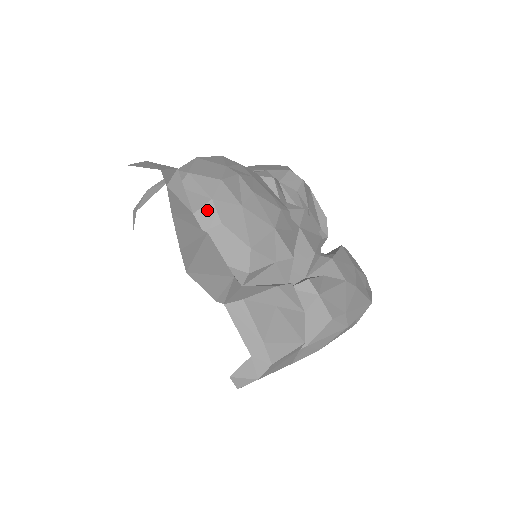
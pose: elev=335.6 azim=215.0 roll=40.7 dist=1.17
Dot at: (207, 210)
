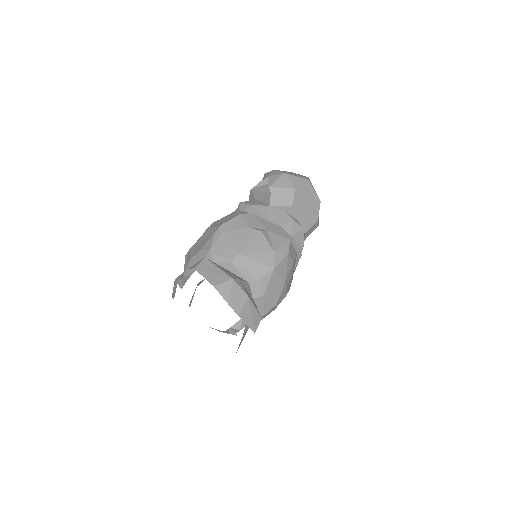
Dot at: occluded
